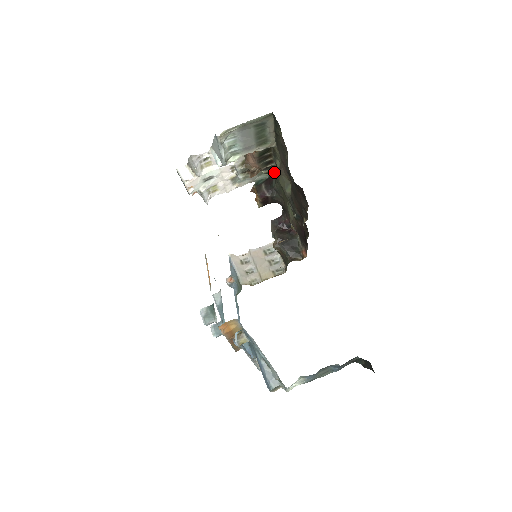
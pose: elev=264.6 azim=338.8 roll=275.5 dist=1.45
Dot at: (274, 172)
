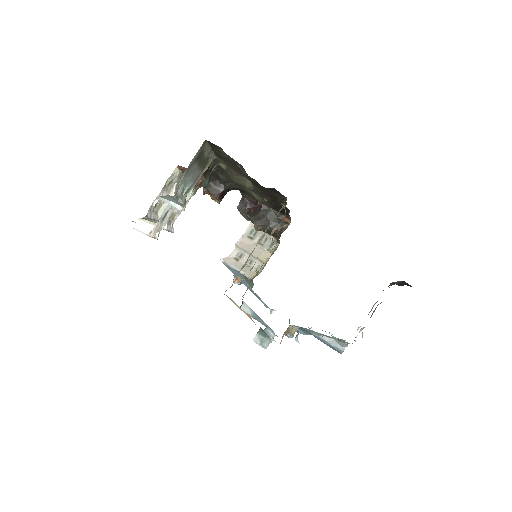
Dot at: (216, 169)
